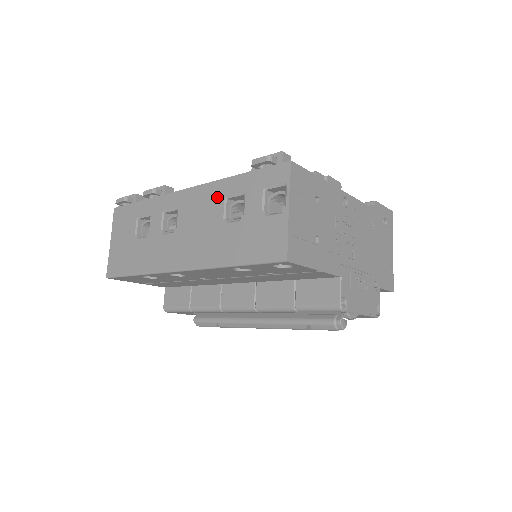
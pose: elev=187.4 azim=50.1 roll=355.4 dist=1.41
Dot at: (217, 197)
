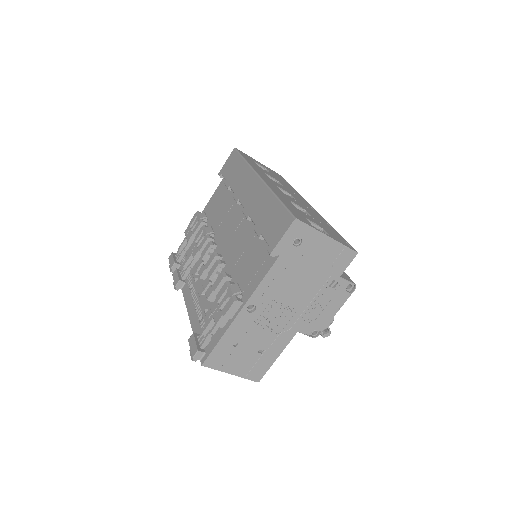
Dot at: occluded
